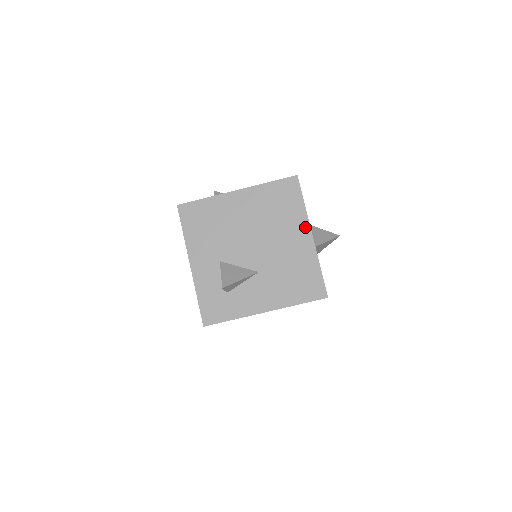
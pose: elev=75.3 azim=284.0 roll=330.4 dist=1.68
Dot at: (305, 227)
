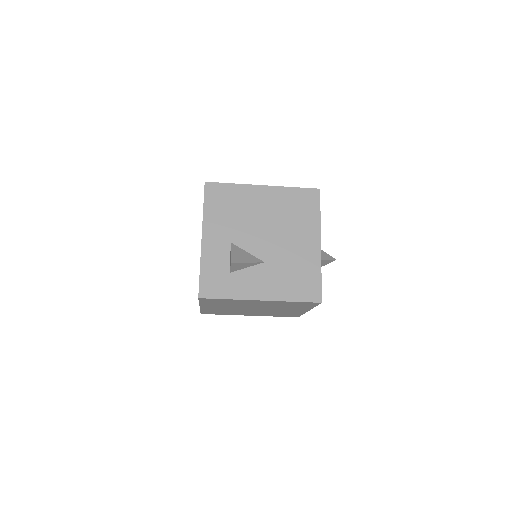
Dot at: (316, 235)
